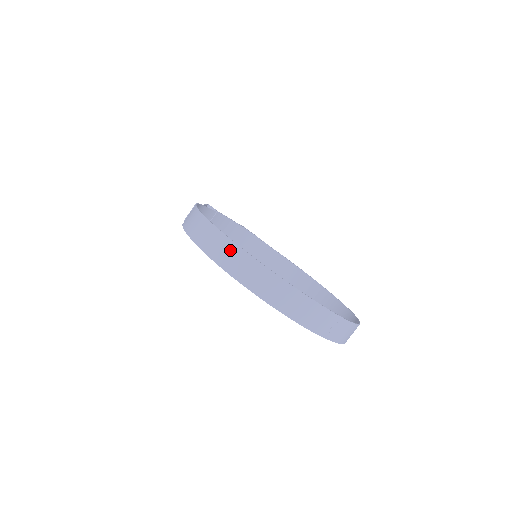
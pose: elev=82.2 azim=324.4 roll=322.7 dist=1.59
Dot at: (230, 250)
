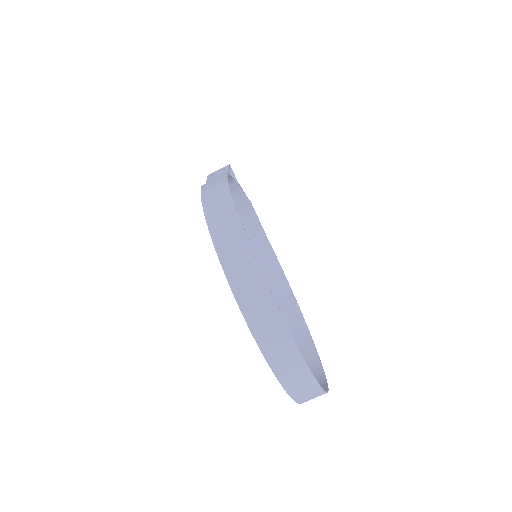
Dot at: (252, 276)
